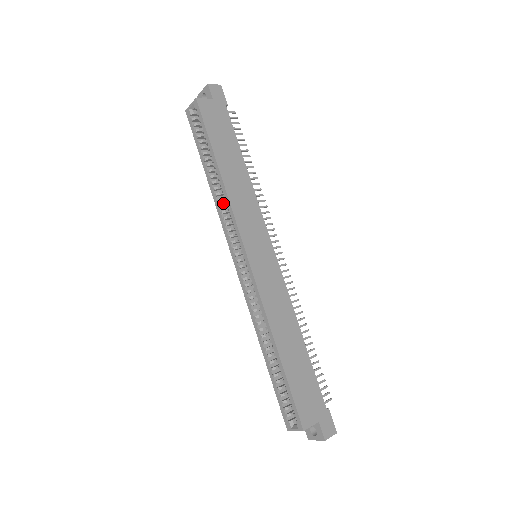
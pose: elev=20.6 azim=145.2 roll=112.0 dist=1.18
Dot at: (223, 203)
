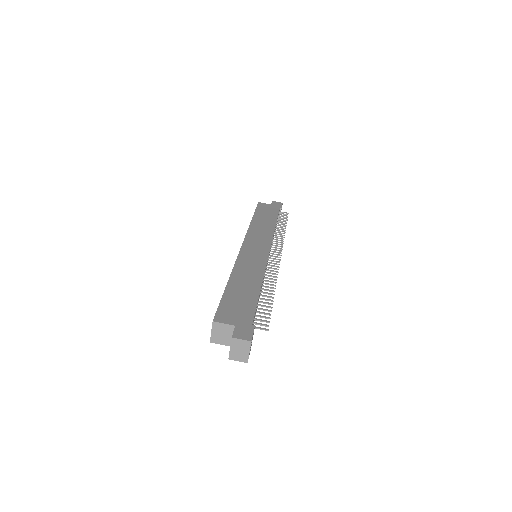
Dot at: occluded
